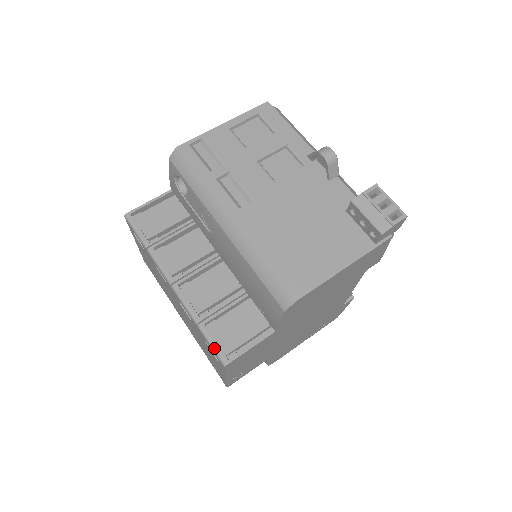
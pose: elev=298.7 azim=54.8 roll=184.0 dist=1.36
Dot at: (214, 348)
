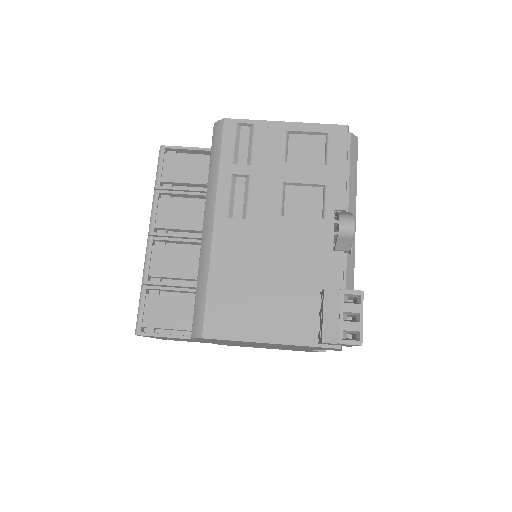
Dot at: (138, 314)
